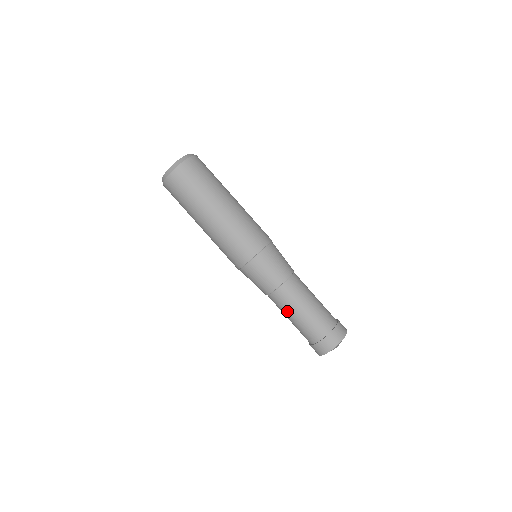
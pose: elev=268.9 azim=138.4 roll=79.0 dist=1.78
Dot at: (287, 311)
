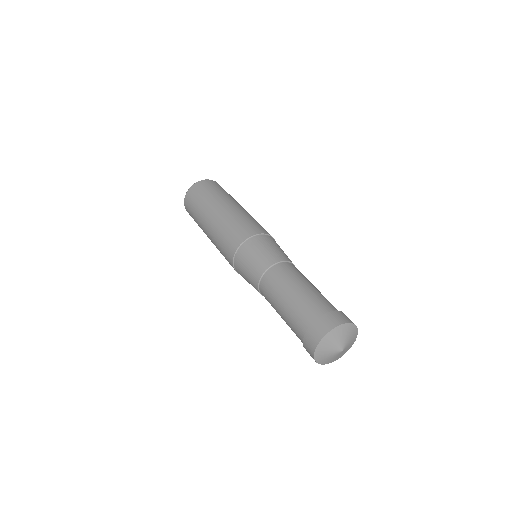
Dot at: (276, 296)
